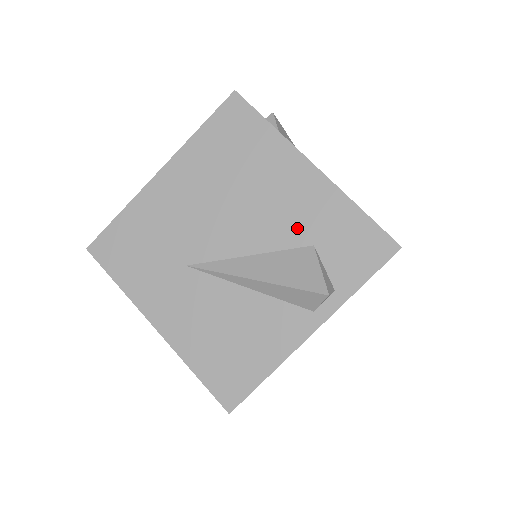
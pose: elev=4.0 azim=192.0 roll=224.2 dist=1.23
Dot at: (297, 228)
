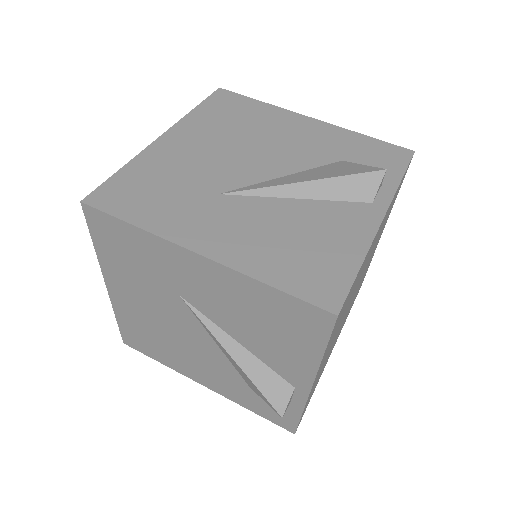
Dot at: (320, 153)
